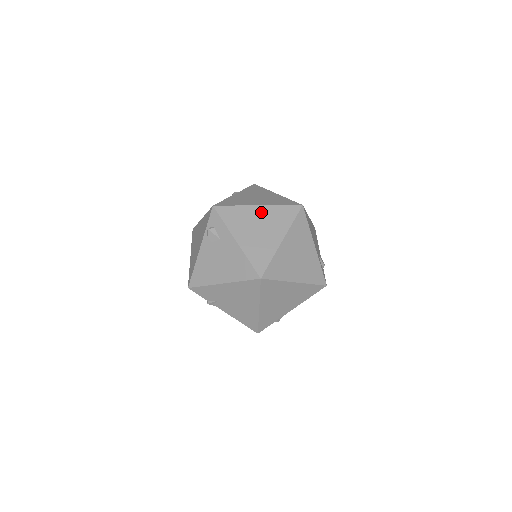
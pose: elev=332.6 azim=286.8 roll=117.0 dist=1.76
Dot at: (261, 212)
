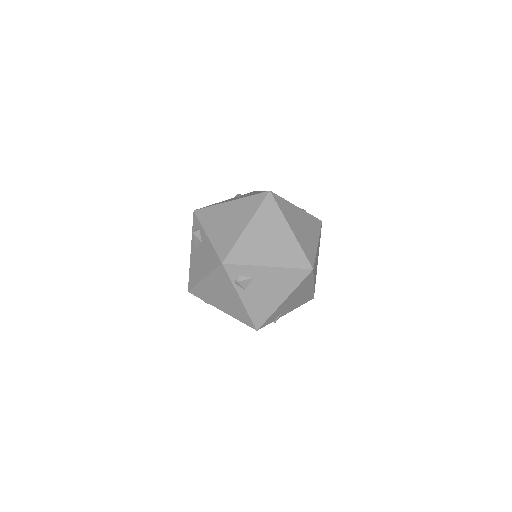
Dot at: (255, 228)
